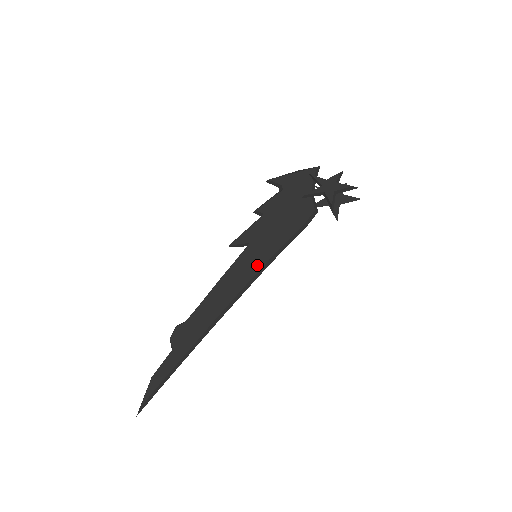
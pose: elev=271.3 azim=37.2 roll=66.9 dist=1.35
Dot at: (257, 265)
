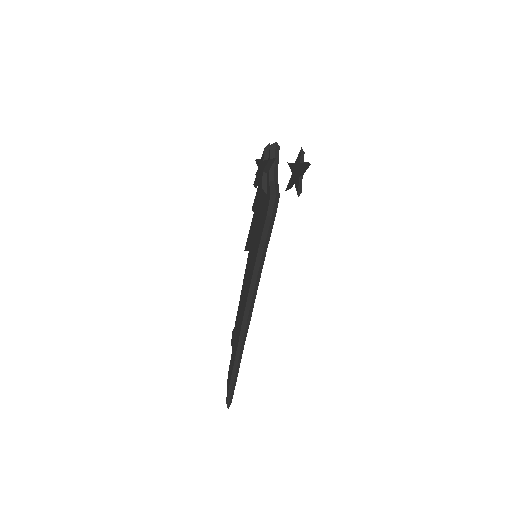
Dot at: (252, 266)
